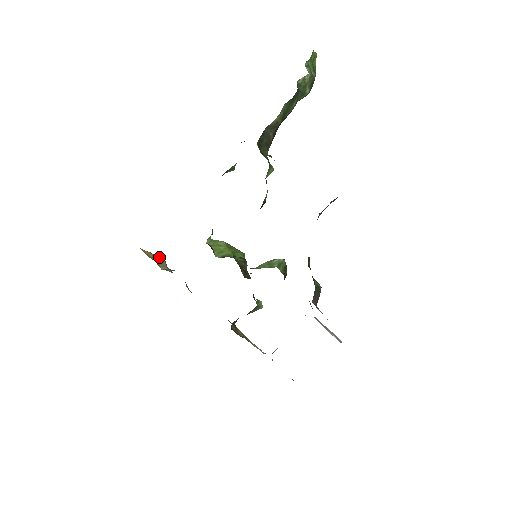
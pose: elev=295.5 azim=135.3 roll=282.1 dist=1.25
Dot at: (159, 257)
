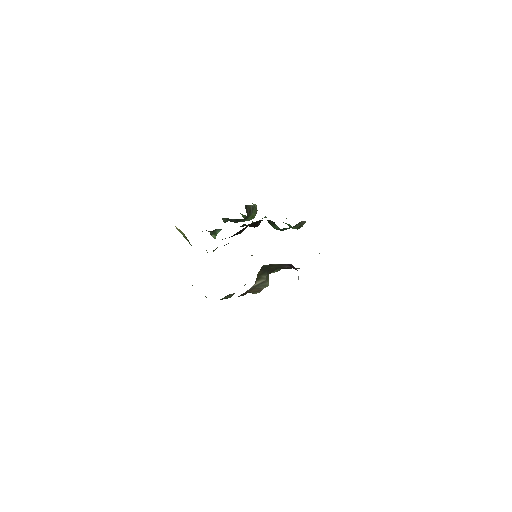
Dot at: occluded
